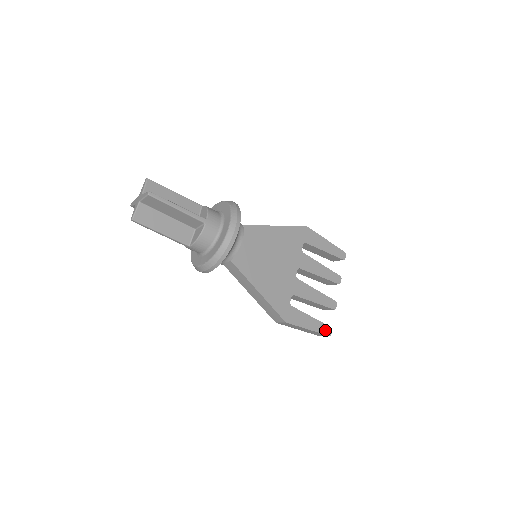
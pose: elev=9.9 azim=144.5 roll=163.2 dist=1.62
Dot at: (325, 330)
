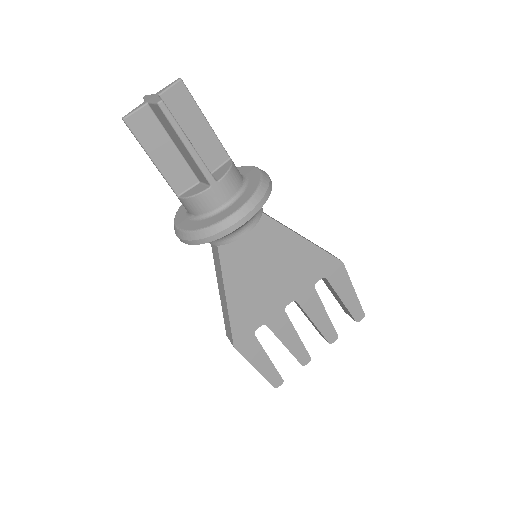
Dot at: (274, 379)
